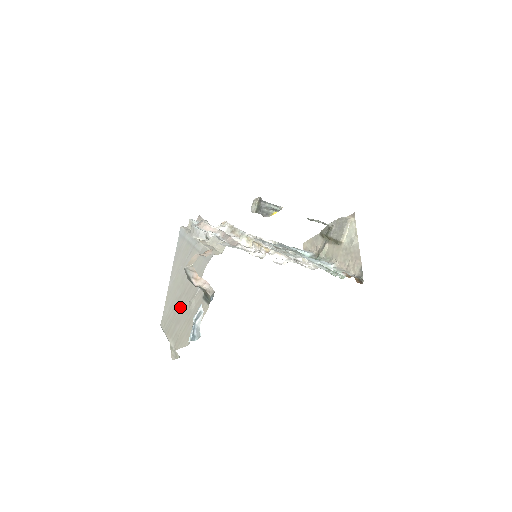
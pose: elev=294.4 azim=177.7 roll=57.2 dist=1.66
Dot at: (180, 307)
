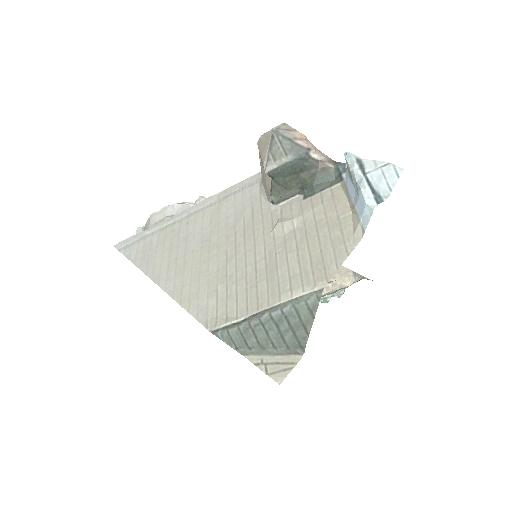
Dot at: (250, 259)
